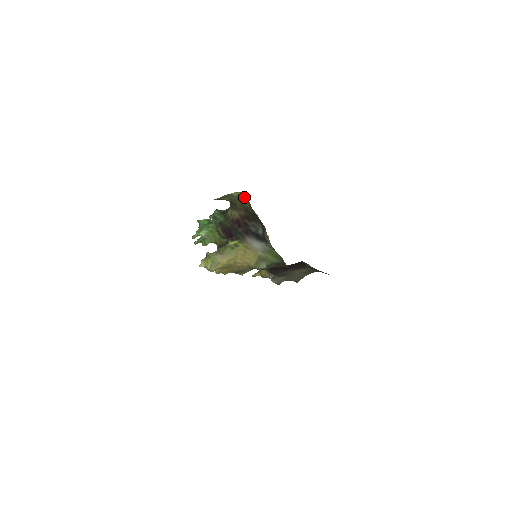
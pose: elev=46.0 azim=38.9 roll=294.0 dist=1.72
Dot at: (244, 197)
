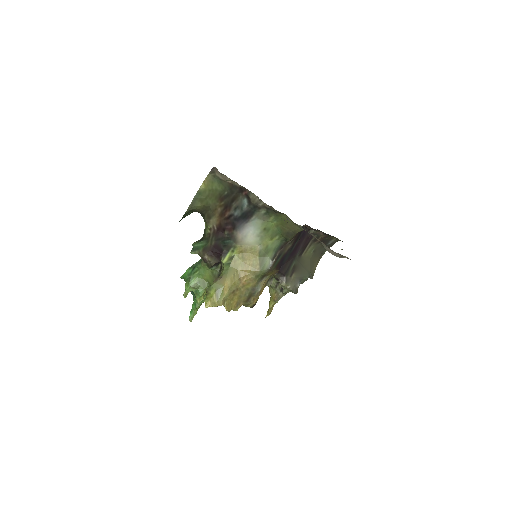
Dot at: (212, 179)
